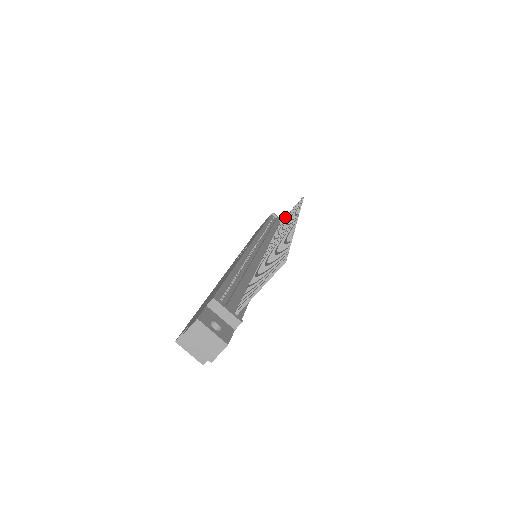
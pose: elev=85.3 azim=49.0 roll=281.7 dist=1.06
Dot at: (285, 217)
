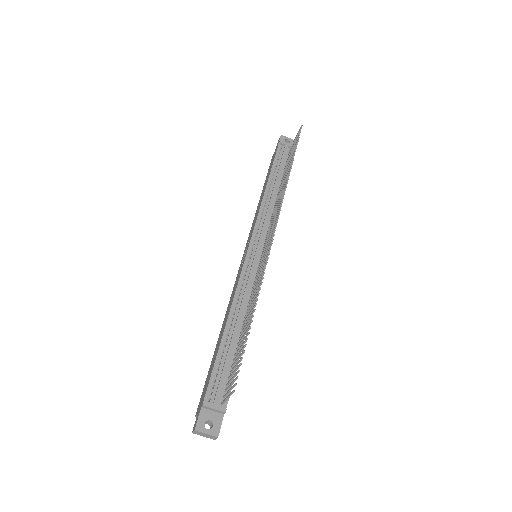
Dot at: occluded
